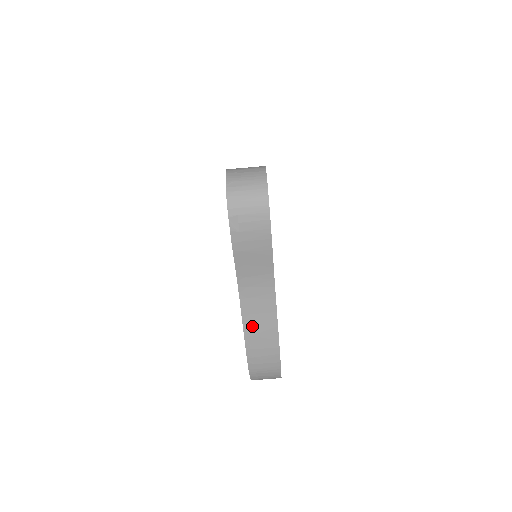
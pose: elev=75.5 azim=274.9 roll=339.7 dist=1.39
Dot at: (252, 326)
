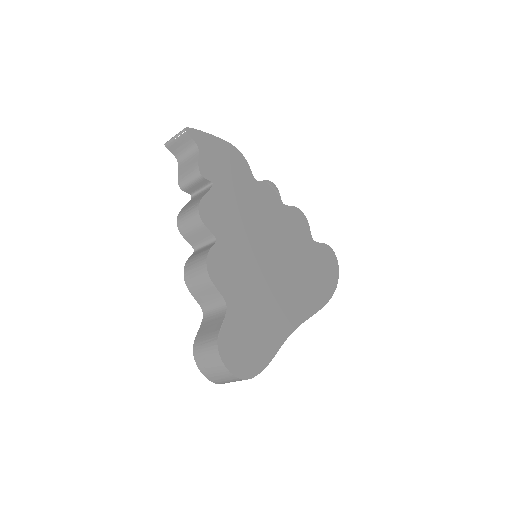
Dot at: occluded
